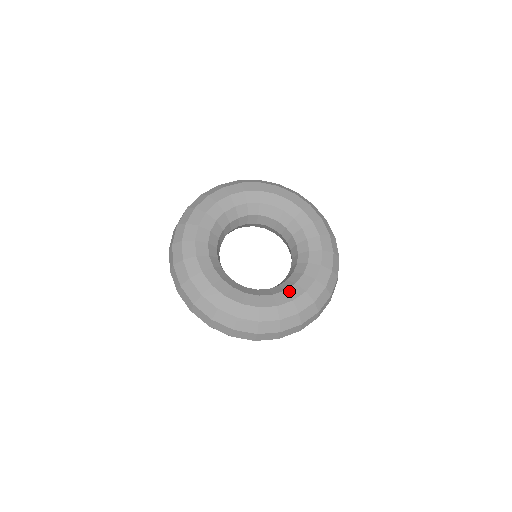
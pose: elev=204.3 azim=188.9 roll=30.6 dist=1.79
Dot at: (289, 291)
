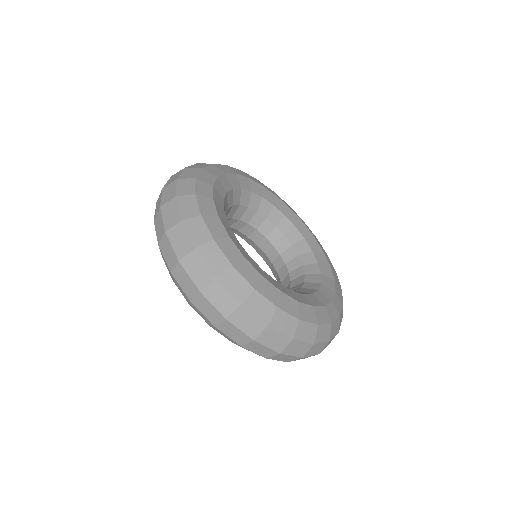
Dot at: (281, 285)
